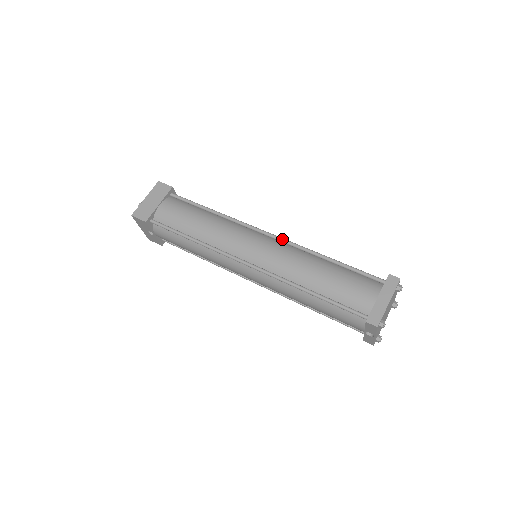
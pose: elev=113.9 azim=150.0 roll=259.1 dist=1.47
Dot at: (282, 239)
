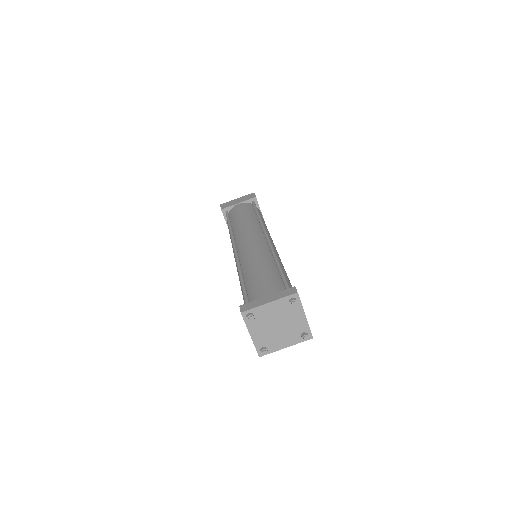
Dot at: (269, 243)
